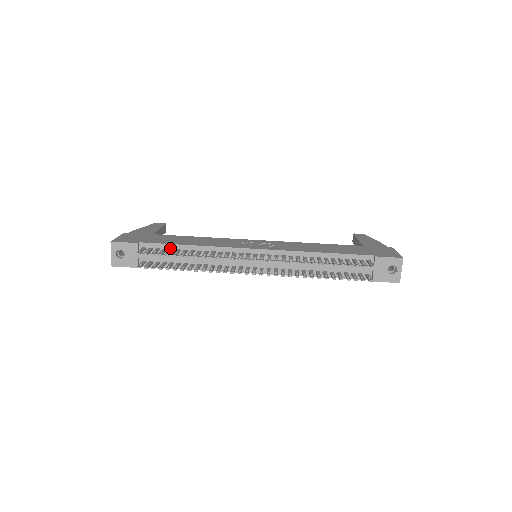
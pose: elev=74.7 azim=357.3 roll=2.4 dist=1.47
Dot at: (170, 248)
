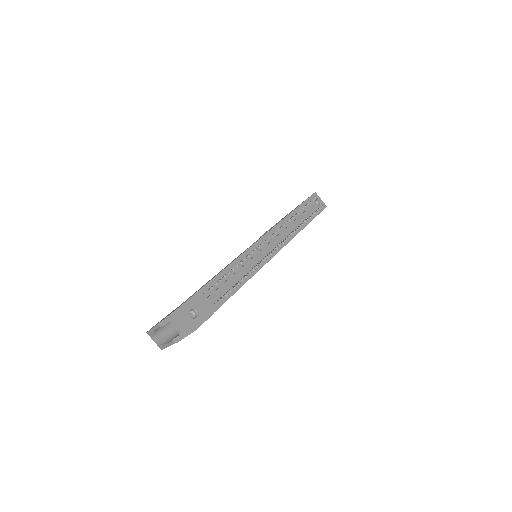
Dot at: (217, 280)
